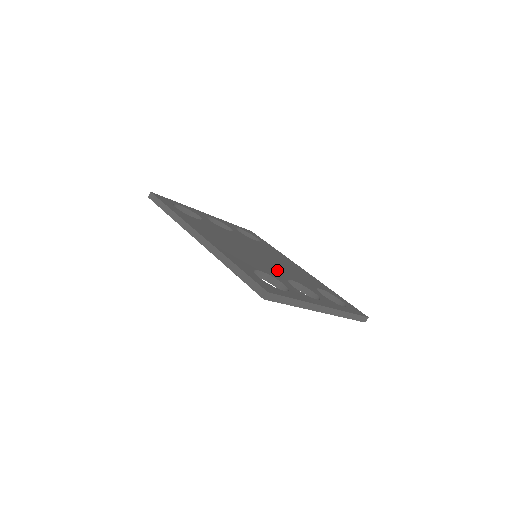
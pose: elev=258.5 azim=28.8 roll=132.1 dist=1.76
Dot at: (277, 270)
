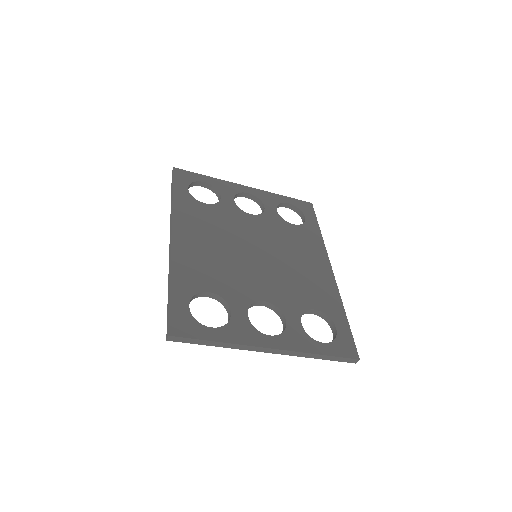
Dot at: (256, 284)
